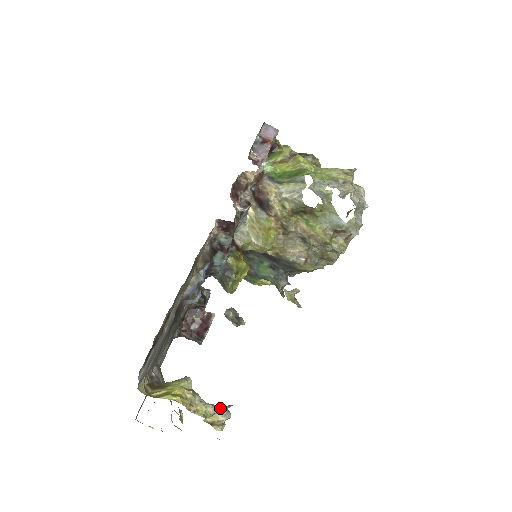
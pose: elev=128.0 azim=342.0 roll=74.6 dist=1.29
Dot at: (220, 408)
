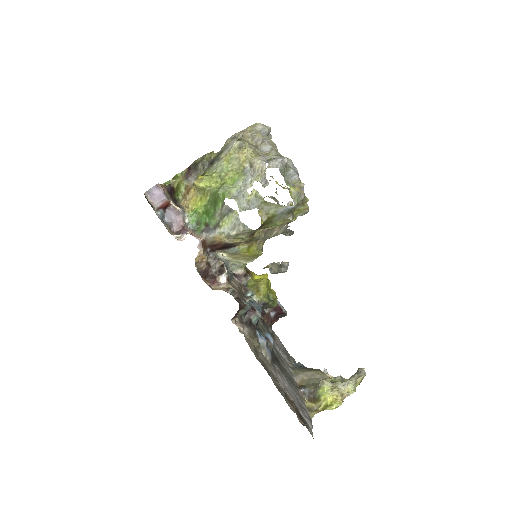
Dot at: (356, 378)
